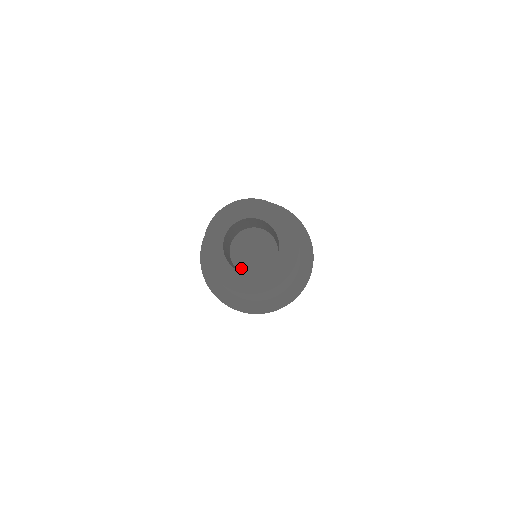
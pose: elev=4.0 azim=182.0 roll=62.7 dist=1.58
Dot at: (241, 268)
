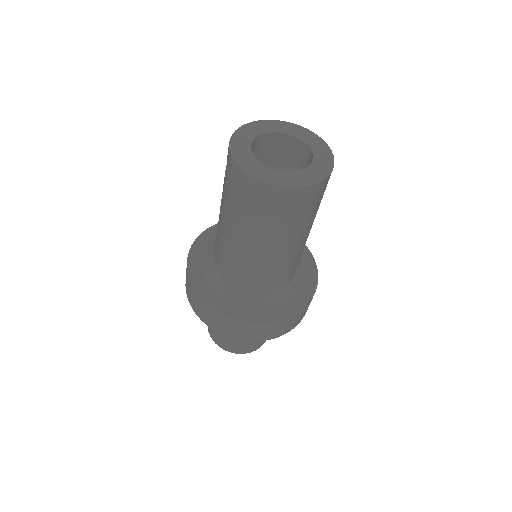
Dot at: occluded
